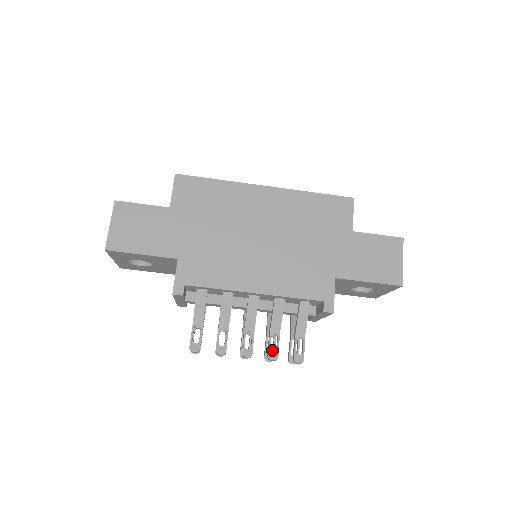
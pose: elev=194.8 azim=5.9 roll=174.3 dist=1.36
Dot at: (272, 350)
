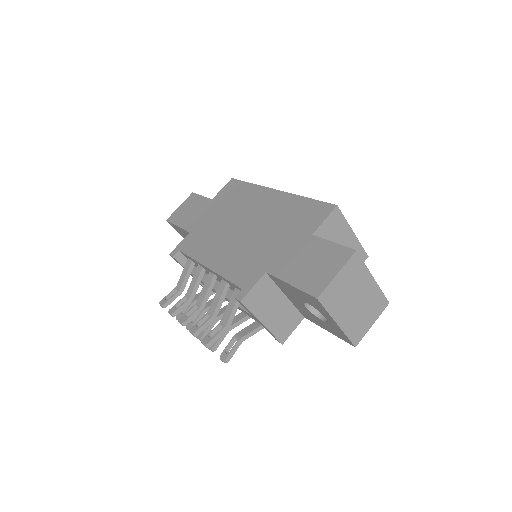
Dot at: (220, 342)
